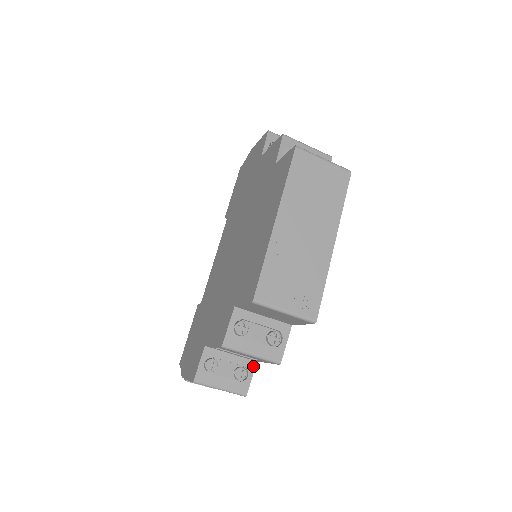
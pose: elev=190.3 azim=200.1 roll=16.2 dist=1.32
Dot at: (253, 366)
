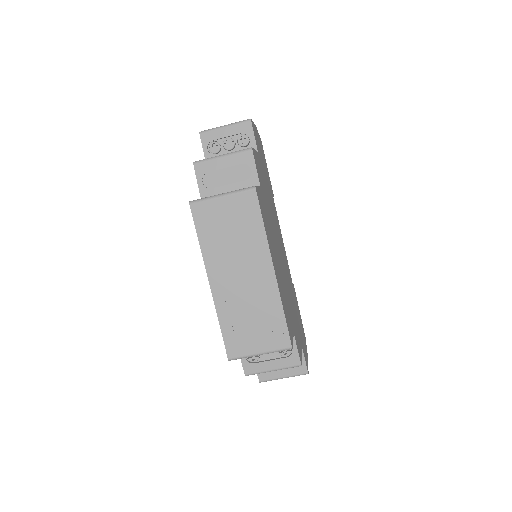
Dot at: occluded
